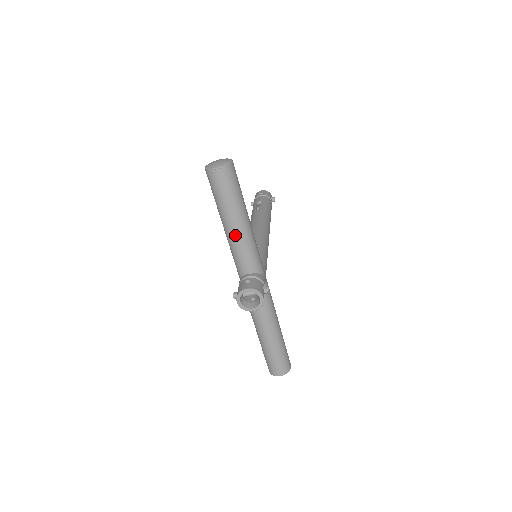
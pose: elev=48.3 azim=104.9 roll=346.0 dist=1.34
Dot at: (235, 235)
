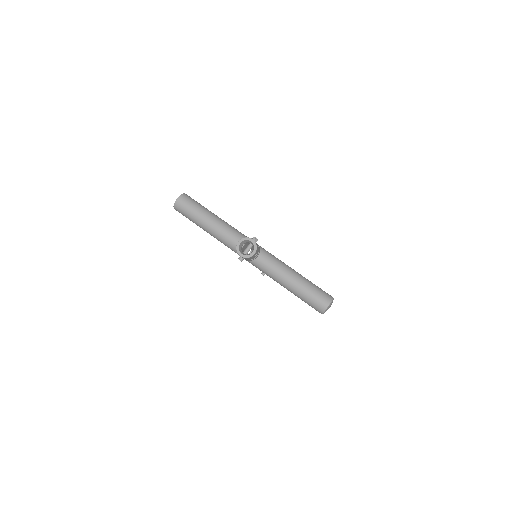
Dot at: (215, 227)
